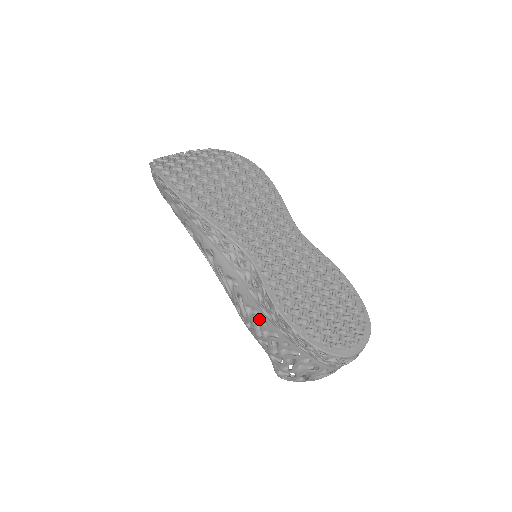
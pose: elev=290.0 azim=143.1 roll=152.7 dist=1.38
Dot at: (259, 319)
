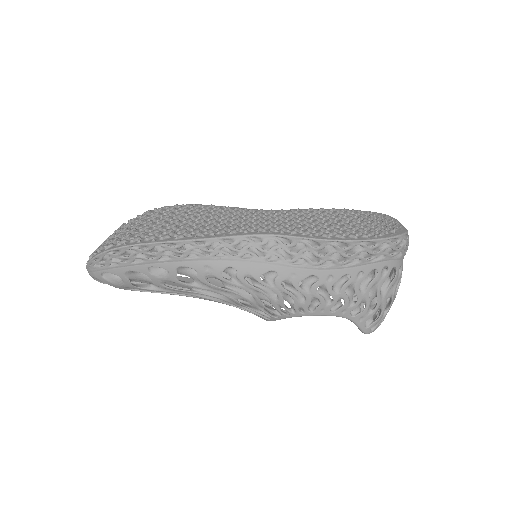
Dot at: (321, 281)
